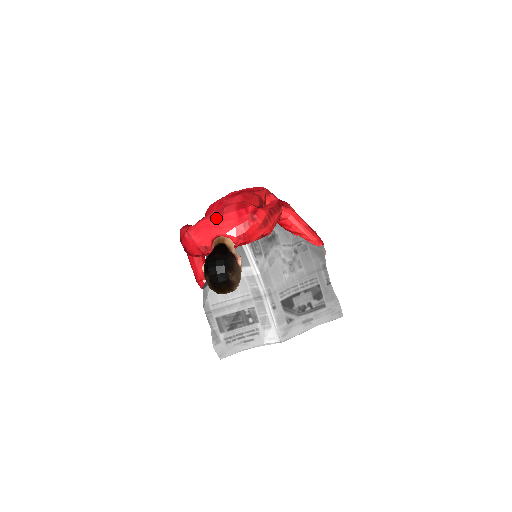
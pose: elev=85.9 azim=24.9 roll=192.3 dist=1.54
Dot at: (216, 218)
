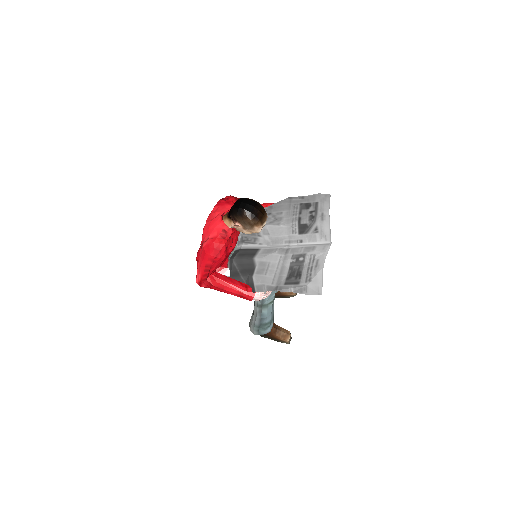
Dot at: occluded
